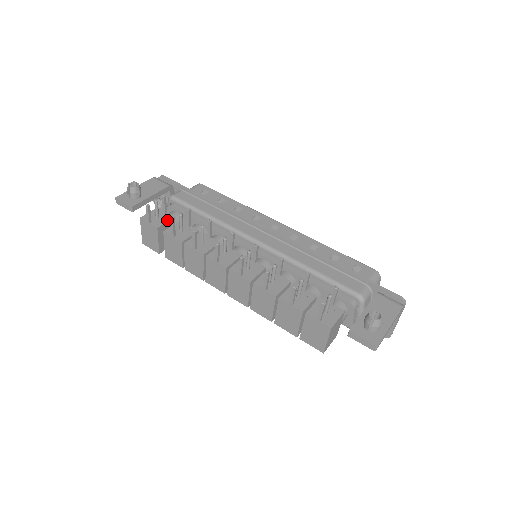
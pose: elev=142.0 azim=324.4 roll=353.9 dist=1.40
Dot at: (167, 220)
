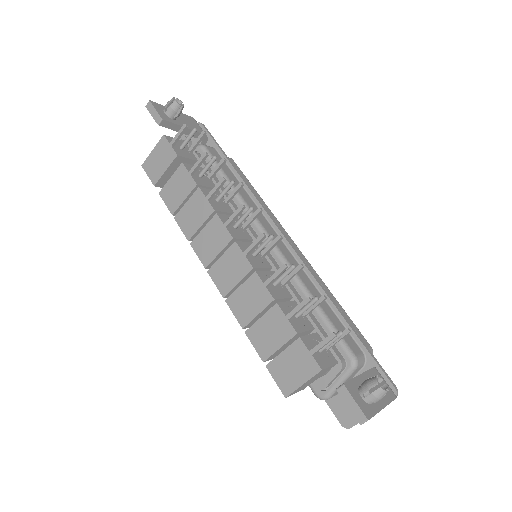
Dot at: (190, 157)
